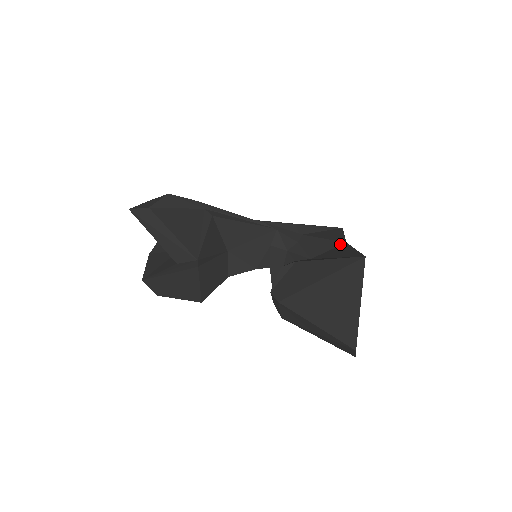
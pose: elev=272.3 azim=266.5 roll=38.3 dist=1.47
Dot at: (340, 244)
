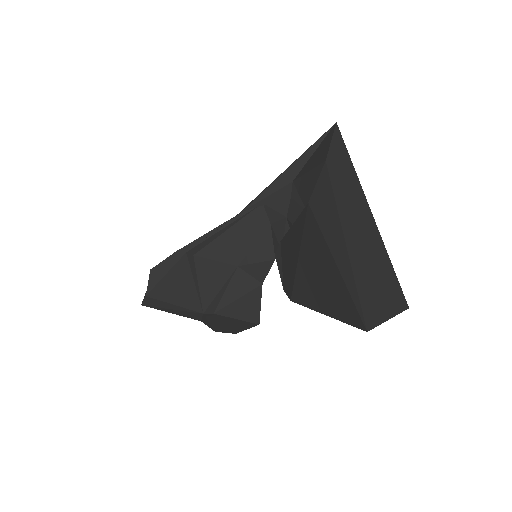
Dot at: (321, 168)
